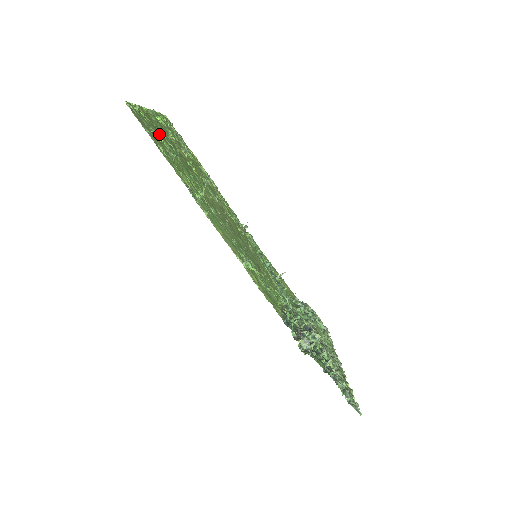
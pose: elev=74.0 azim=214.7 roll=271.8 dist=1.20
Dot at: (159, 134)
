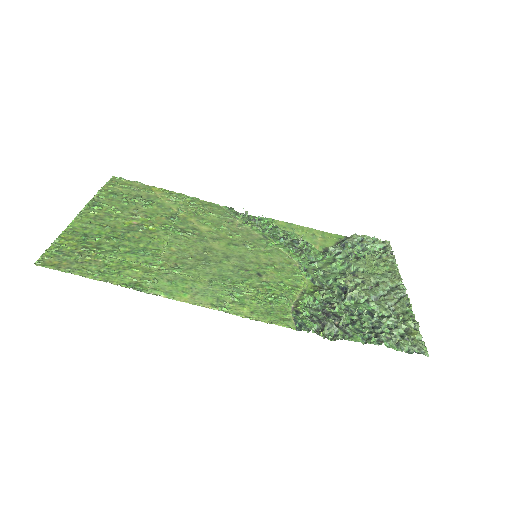
Dot at: (90, 245)
